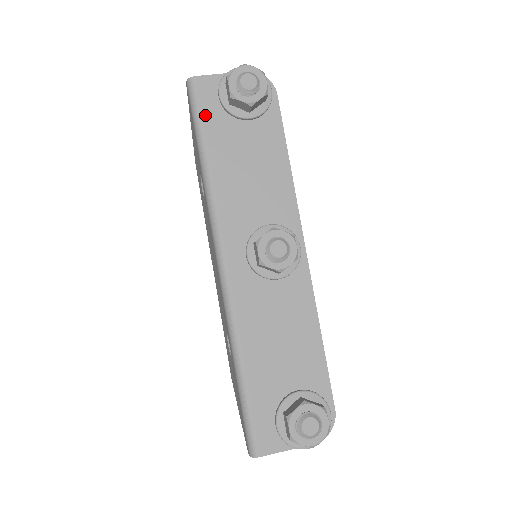
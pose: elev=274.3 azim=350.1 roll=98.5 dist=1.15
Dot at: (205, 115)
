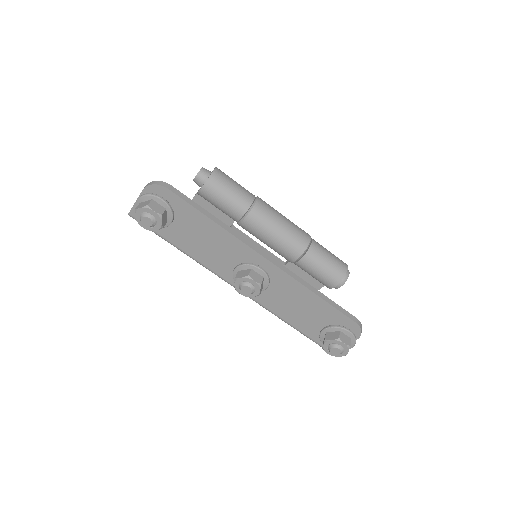
Dot at: occluded
